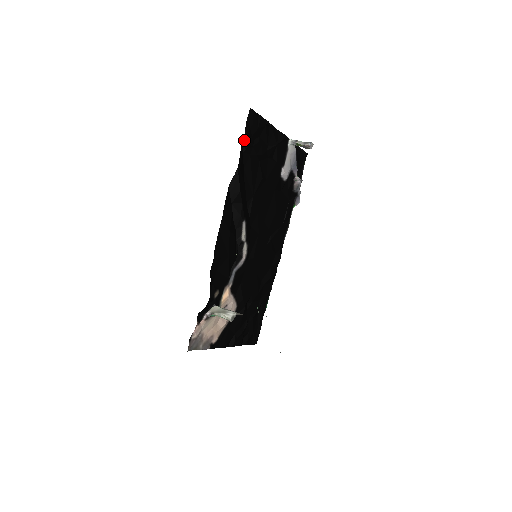
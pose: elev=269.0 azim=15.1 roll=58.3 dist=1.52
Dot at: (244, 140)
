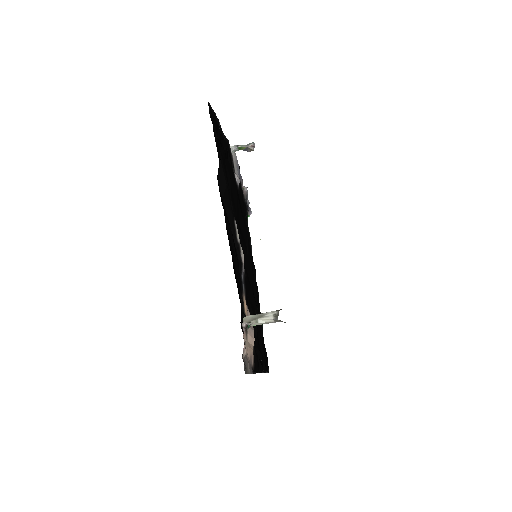
Dot at: (214, 132)
